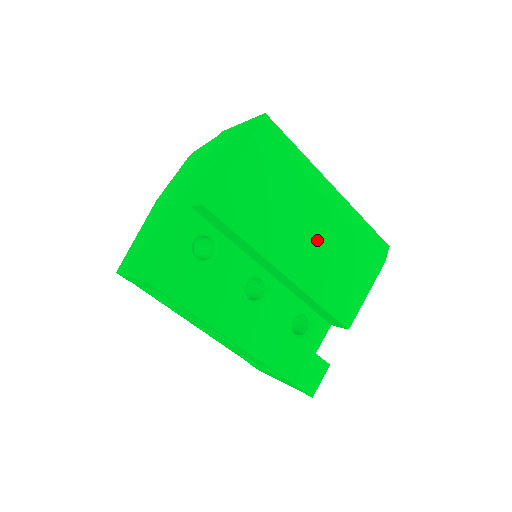
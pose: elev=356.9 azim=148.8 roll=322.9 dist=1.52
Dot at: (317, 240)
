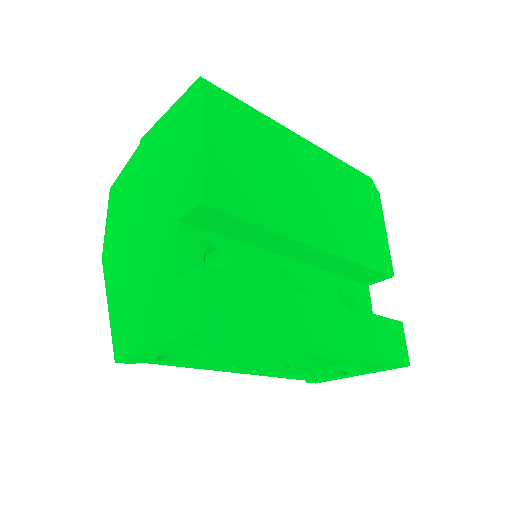
Dot at: (321, 196)
